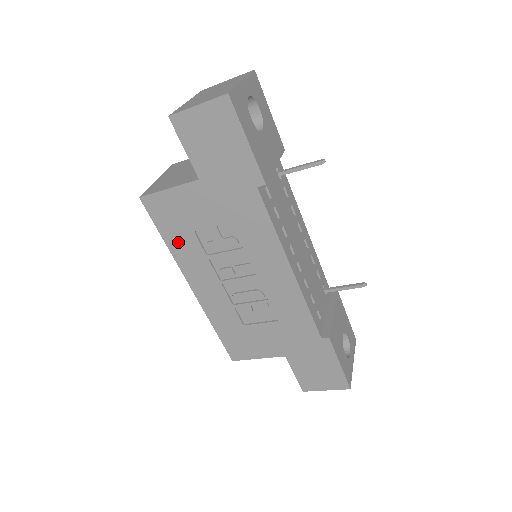
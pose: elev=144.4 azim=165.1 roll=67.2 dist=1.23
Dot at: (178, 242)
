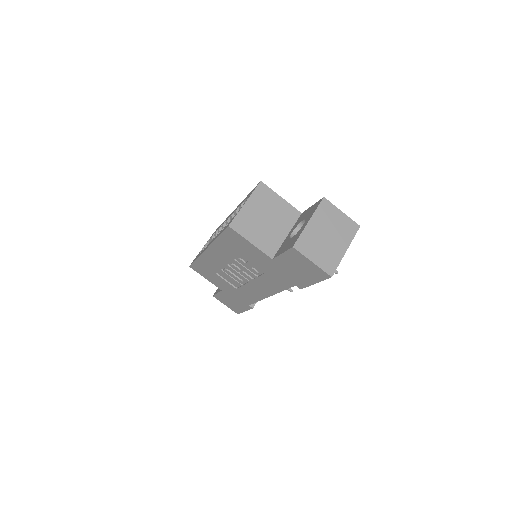
Dot at: (225, 245)
